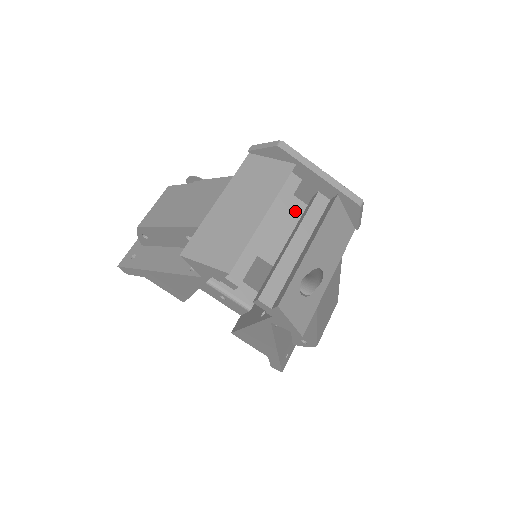
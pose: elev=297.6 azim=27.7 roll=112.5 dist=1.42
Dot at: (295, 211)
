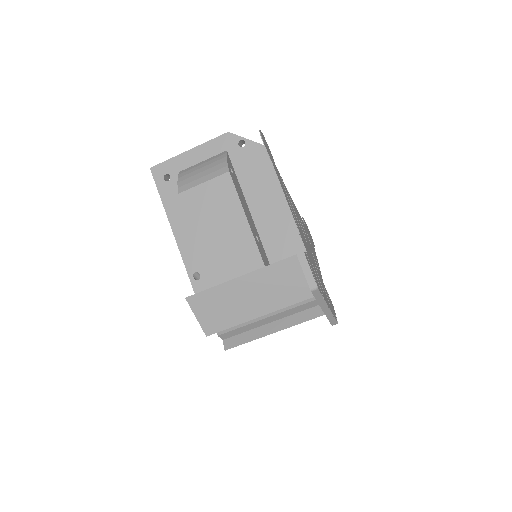
Dot at: occluded
